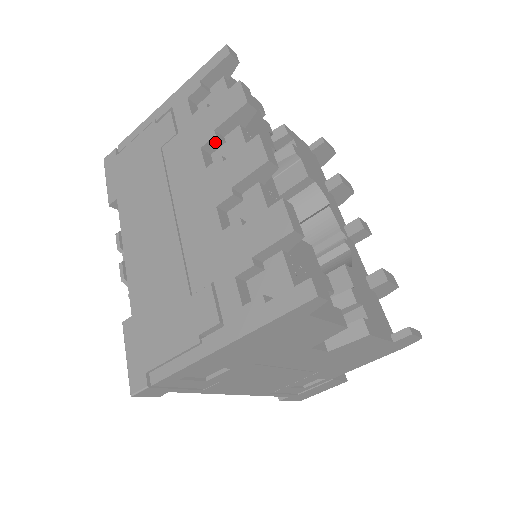
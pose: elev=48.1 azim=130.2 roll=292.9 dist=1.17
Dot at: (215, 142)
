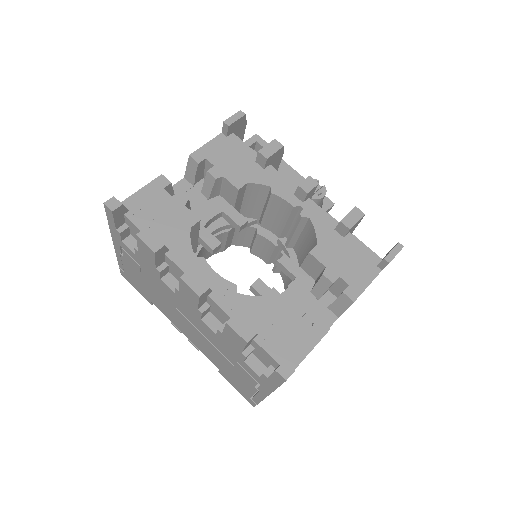
Dot at: (163, 271)
